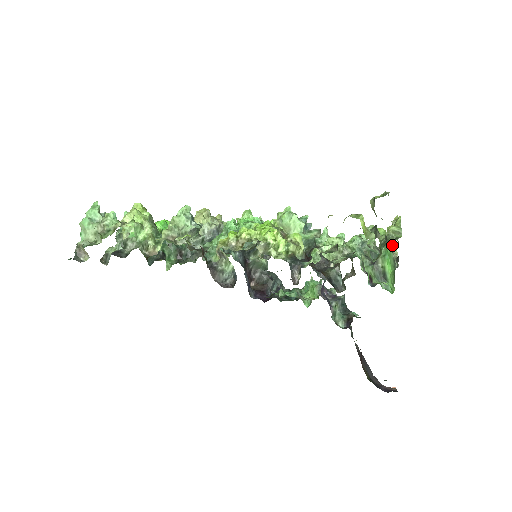
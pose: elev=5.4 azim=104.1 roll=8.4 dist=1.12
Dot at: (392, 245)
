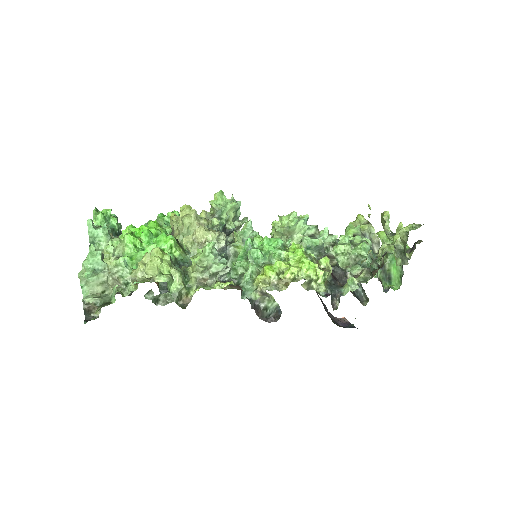
Dot at: occluded
